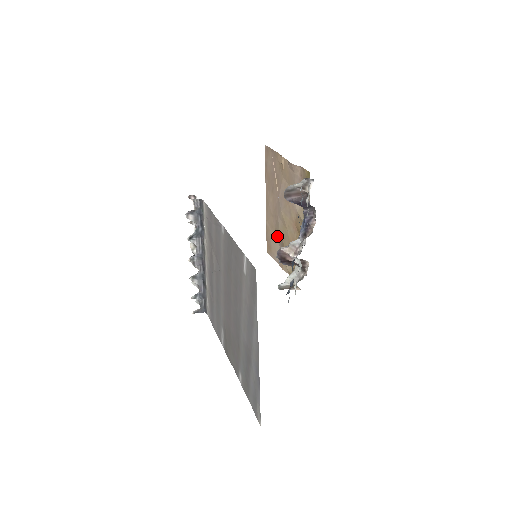
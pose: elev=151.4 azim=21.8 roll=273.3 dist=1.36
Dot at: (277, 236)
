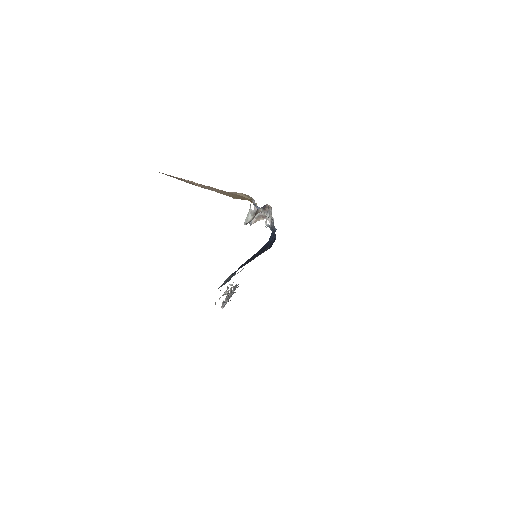
Dot at: occluded
